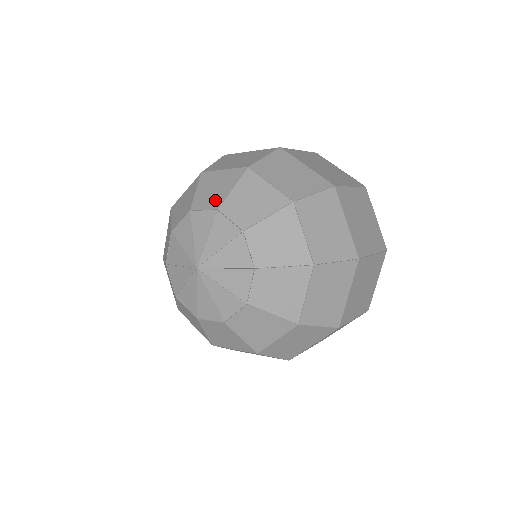
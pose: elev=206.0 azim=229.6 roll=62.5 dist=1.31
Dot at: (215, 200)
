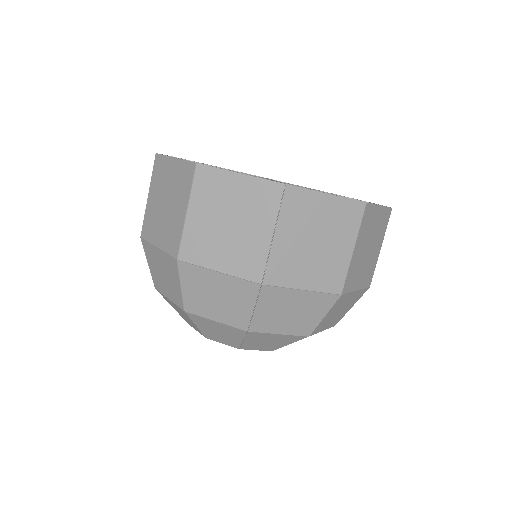
Dot at: (195, 328)
